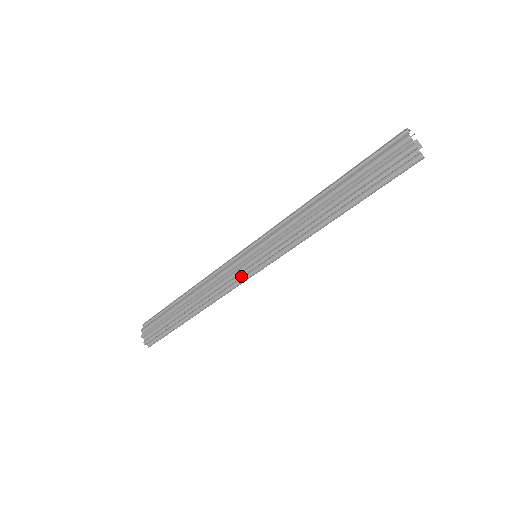
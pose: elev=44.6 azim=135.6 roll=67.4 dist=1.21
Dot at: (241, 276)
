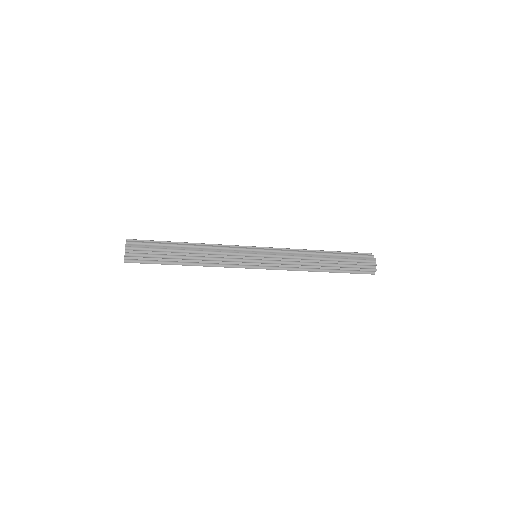
Dot at: (248, 264)
